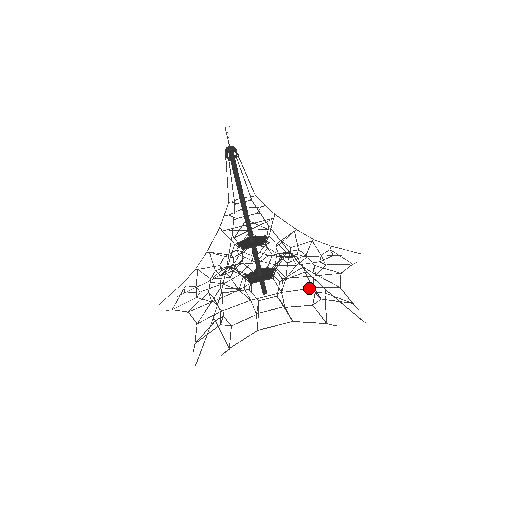
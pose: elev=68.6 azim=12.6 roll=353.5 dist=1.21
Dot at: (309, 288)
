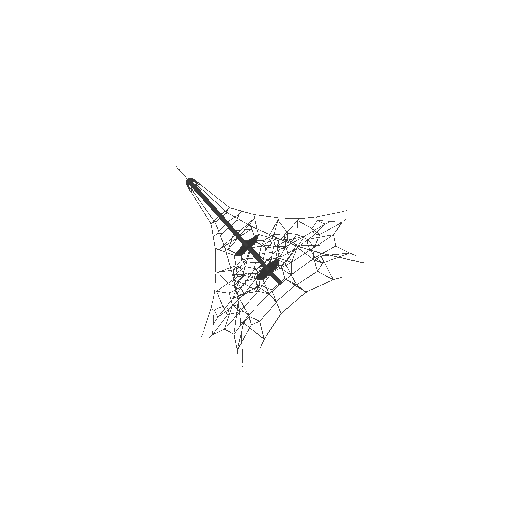
Dot at: (311, 260)
